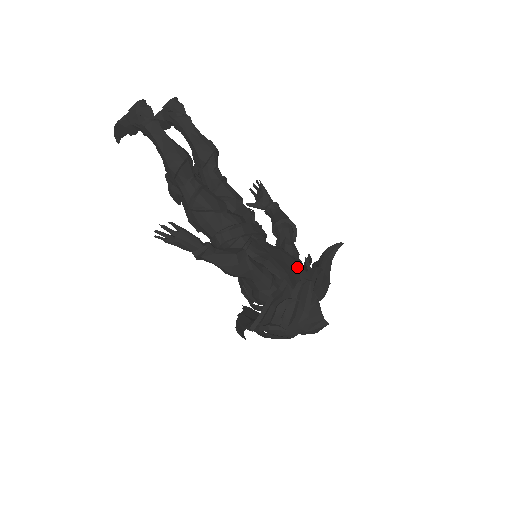
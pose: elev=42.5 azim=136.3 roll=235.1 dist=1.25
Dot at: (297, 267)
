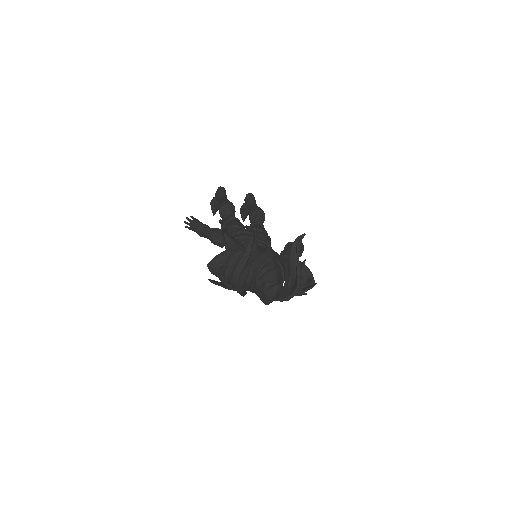
Dot at: occluded
